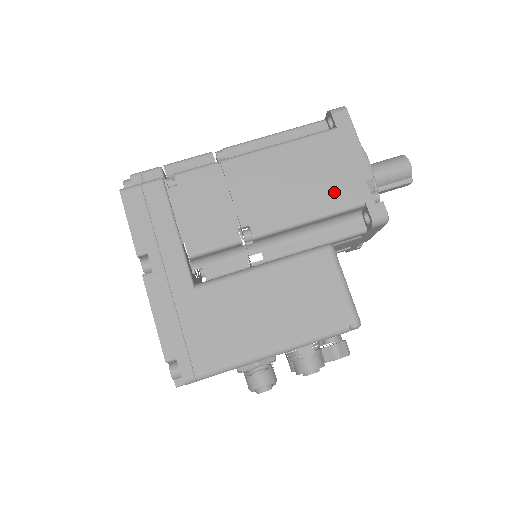
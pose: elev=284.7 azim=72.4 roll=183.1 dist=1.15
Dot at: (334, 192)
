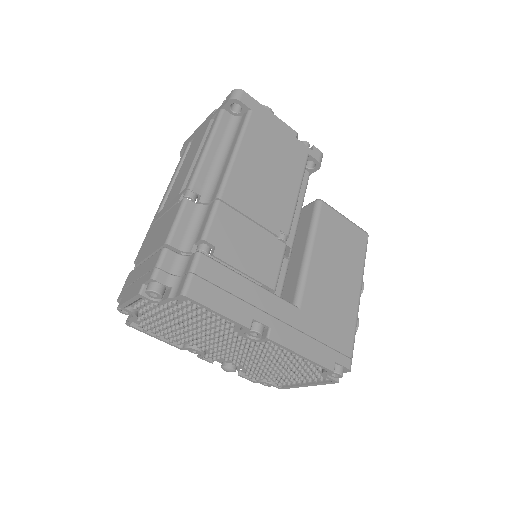
Dot at: (292, 161)
